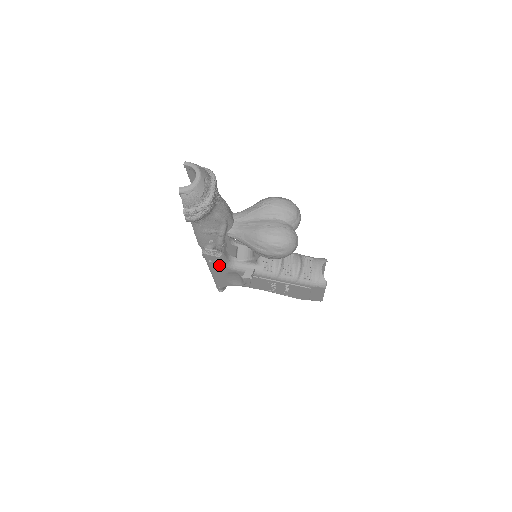
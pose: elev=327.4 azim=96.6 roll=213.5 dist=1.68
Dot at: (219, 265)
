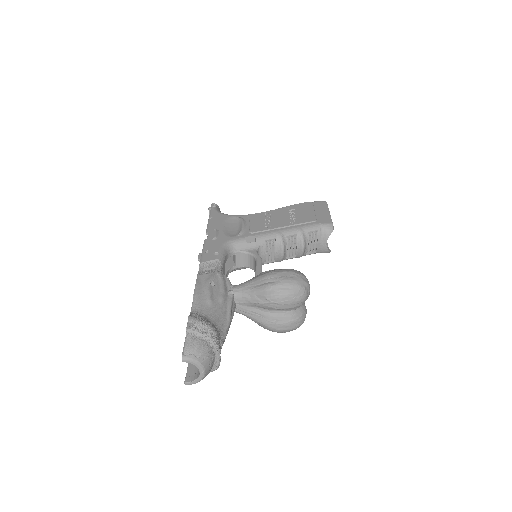
Dot at: occluded
